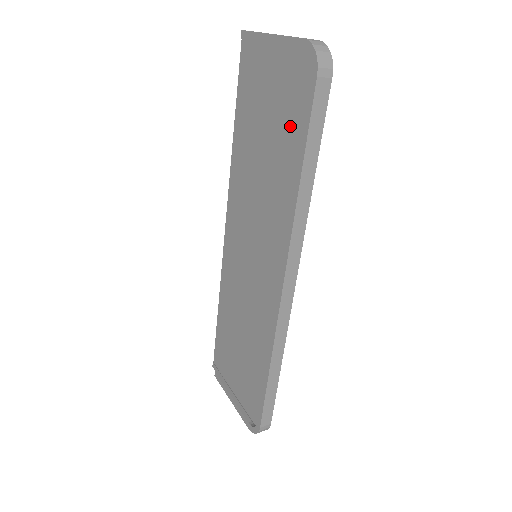
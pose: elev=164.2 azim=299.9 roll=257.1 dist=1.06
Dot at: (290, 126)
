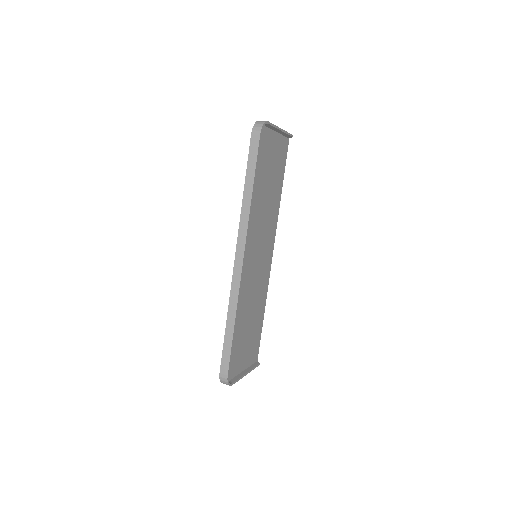
Dot at: (260, 167)
